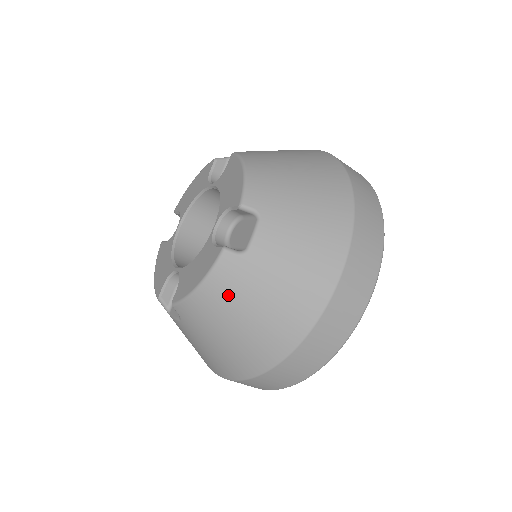
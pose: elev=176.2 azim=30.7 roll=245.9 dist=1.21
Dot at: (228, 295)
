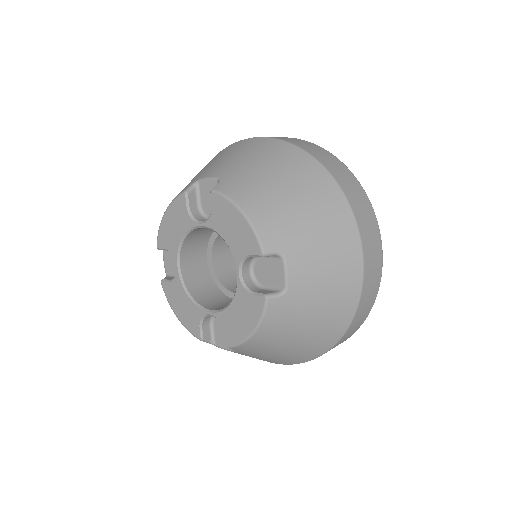
Dot at: (282, 327)
